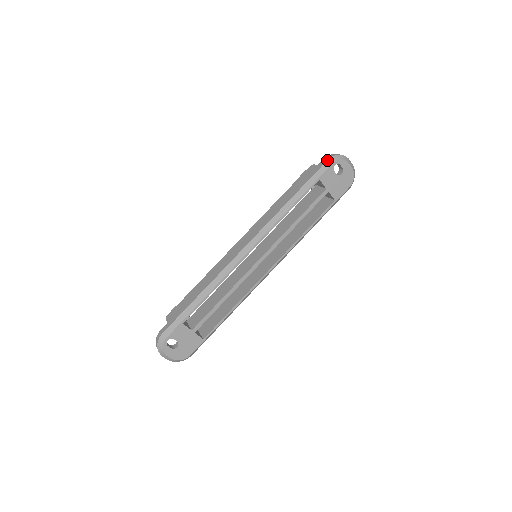
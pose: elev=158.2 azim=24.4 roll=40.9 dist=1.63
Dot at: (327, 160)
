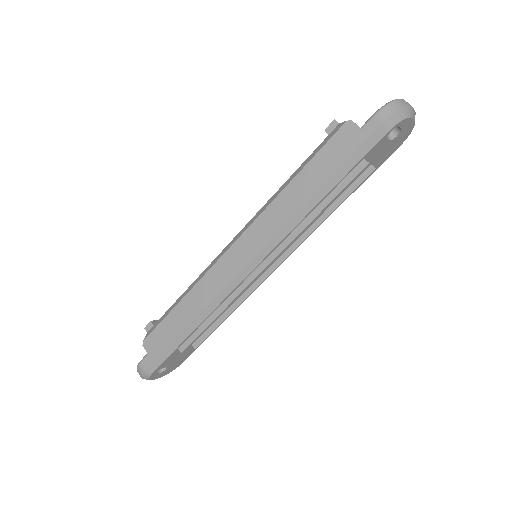
Dot at: (381, 125)
